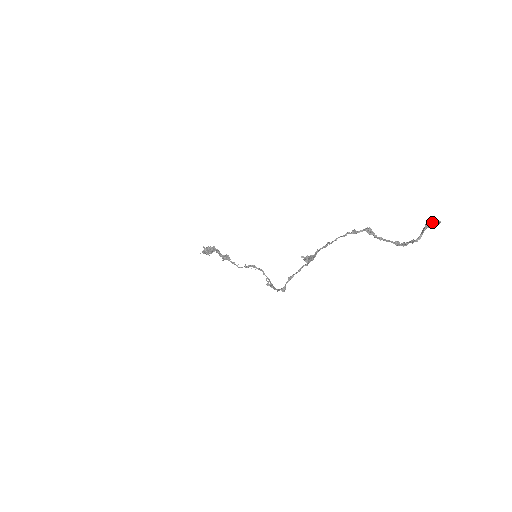
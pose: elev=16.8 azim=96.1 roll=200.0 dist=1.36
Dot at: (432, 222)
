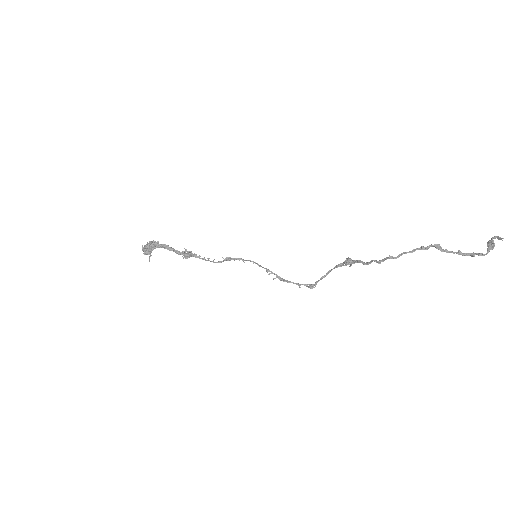
Dot at: (495, 238)
